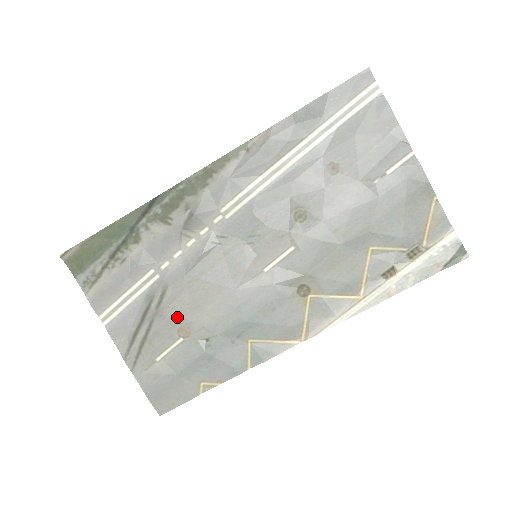
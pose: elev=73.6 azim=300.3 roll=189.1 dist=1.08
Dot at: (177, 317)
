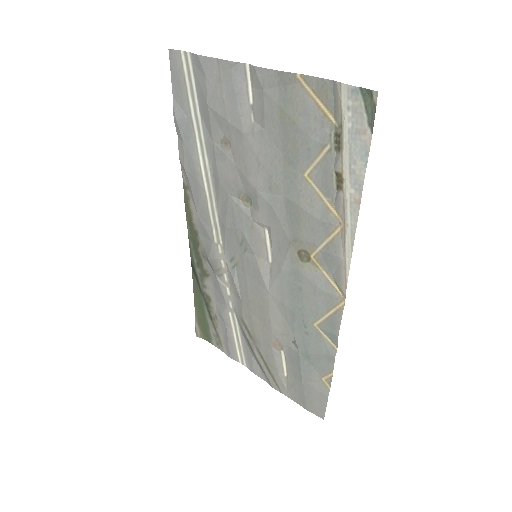
Dot at: (264, 337)
